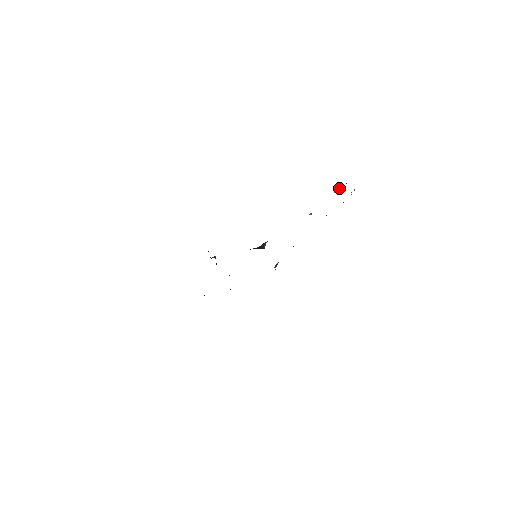
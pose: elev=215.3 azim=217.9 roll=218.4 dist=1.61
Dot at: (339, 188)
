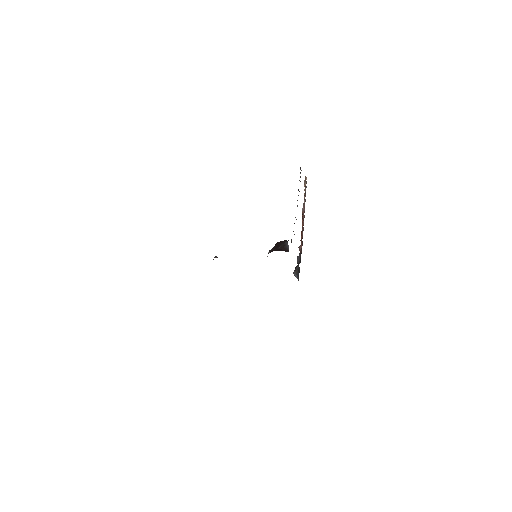
Dot at: (300, 176)
